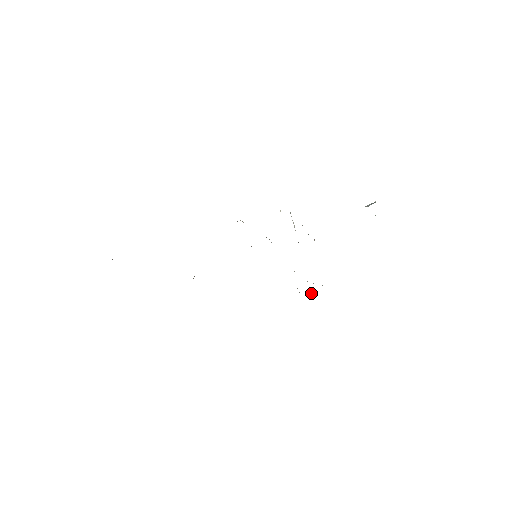
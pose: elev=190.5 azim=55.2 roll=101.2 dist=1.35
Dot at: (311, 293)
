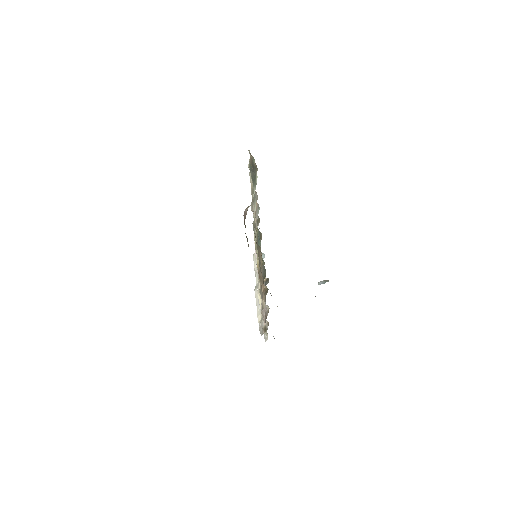
Dot at: (267, 338)
